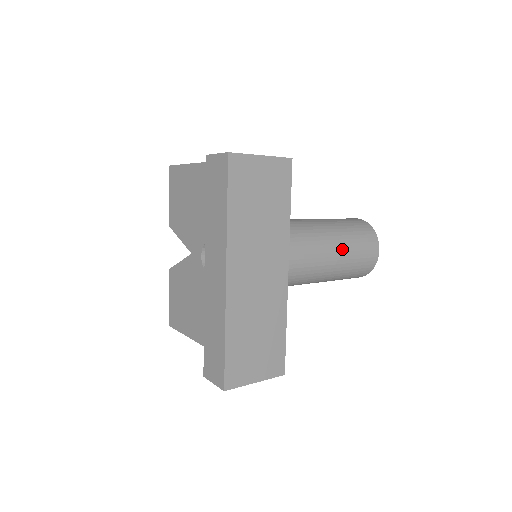
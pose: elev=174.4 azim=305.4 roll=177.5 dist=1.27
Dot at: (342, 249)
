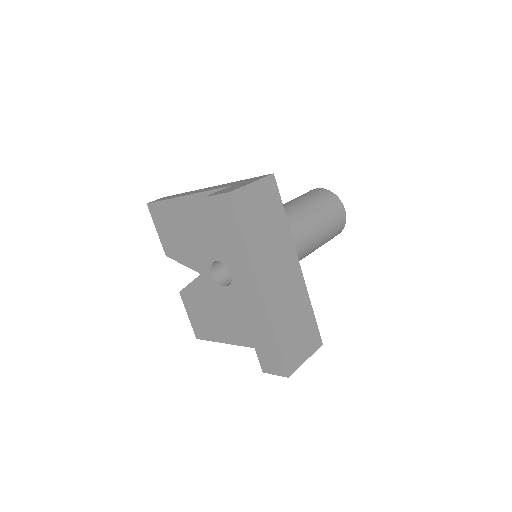
Dot at: (319, 222)
